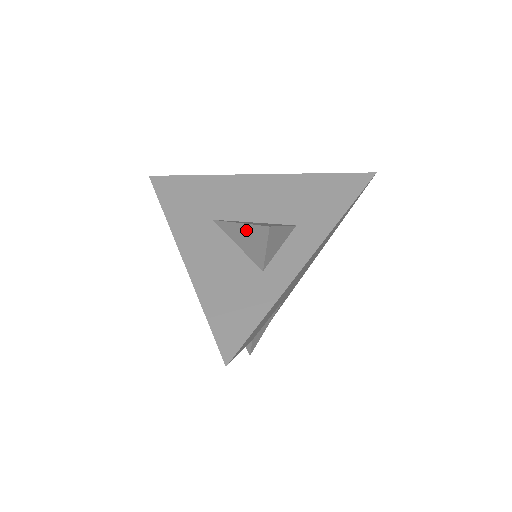
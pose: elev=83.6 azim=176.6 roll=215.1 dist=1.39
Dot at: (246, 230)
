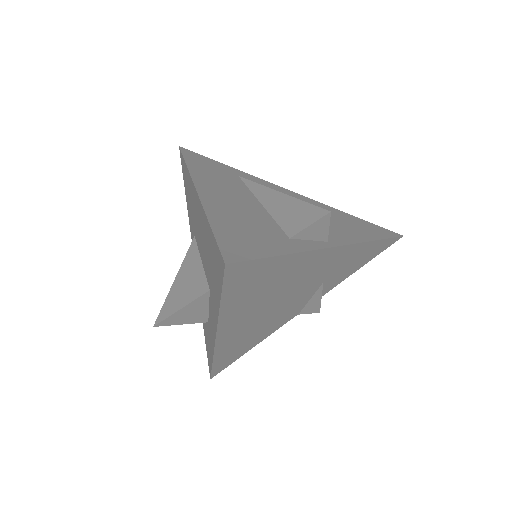
Dot at: occluded
